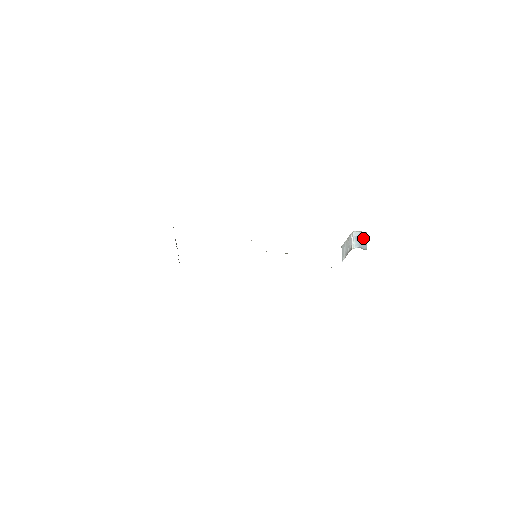
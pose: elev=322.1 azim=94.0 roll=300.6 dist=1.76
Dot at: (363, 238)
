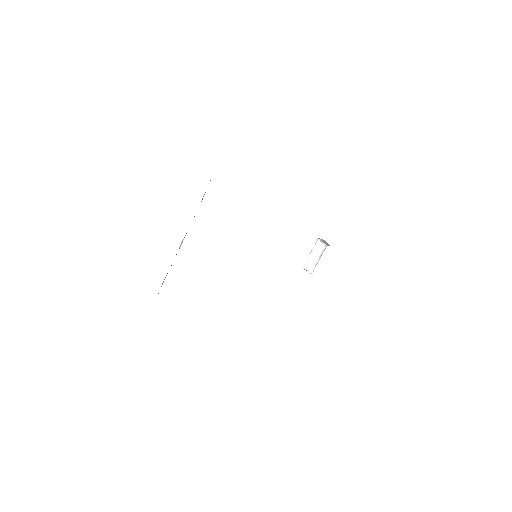
Dot at: (327, 243)
